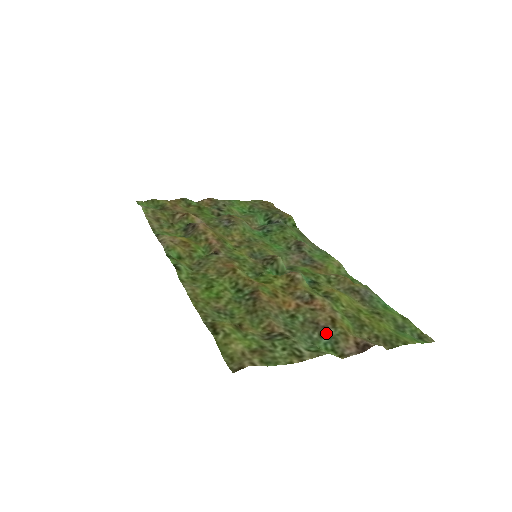
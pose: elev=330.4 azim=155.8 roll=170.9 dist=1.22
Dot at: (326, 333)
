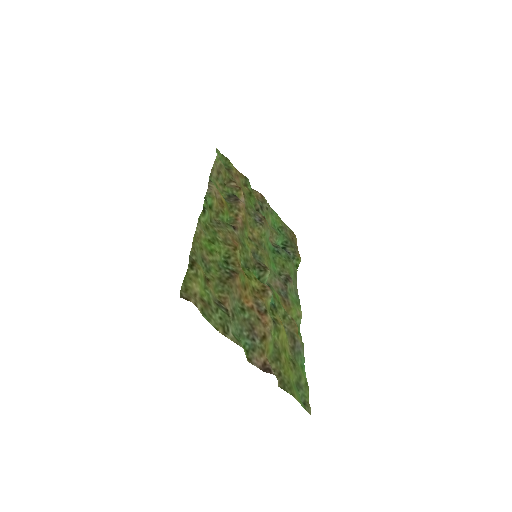
Dot at: (253, 339)
